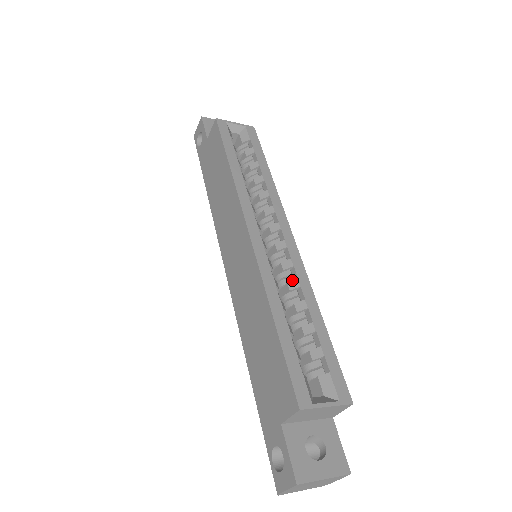
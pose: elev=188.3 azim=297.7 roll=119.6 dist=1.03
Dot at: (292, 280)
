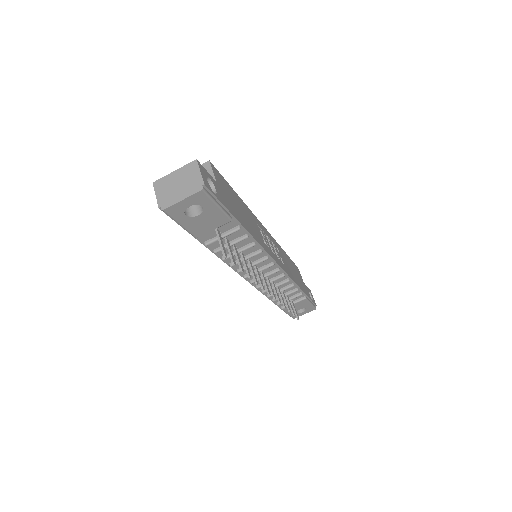
Dot at: occluded
